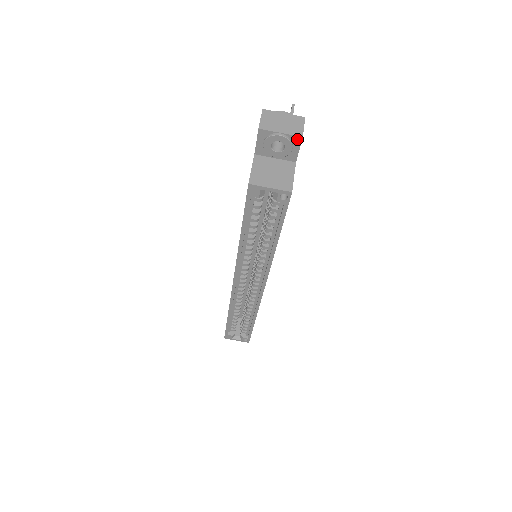
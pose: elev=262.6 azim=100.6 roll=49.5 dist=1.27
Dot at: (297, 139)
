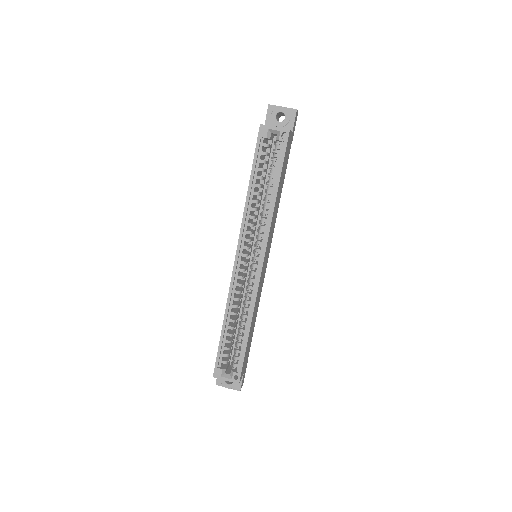
Dot at: (293, 111)
